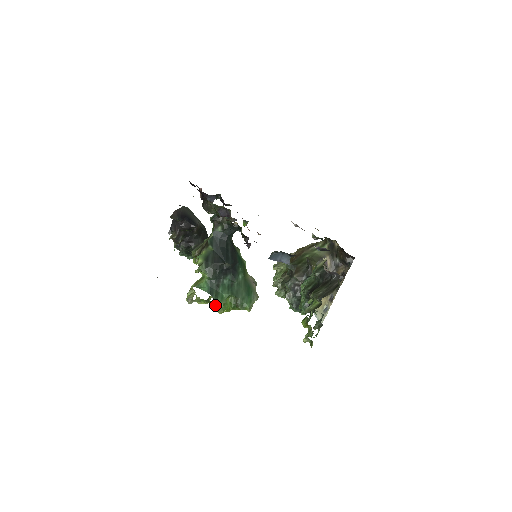
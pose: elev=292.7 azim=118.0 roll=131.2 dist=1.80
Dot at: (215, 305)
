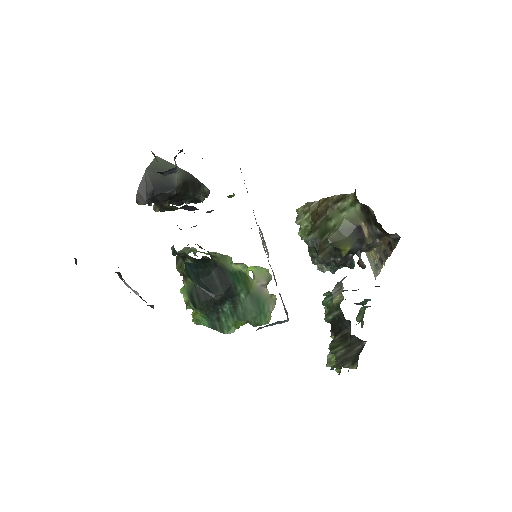
Dot at: occluded
